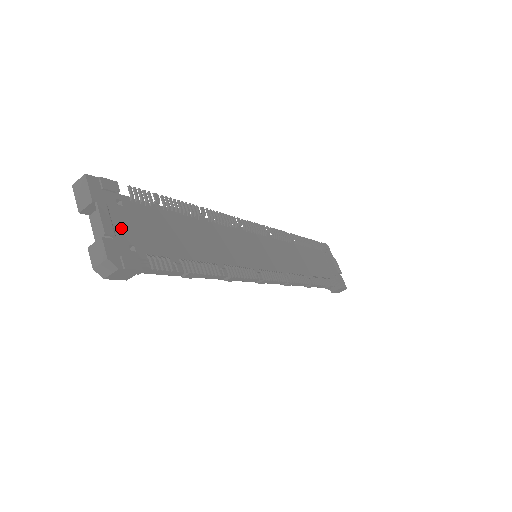
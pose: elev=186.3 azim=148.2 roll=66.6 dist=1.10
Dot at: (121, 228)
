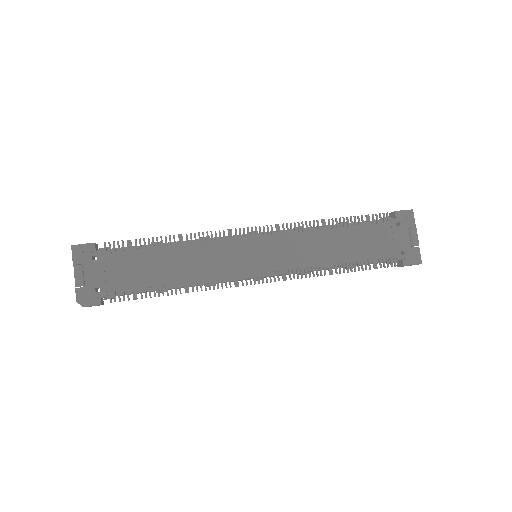
Dot at: (92, 277)
